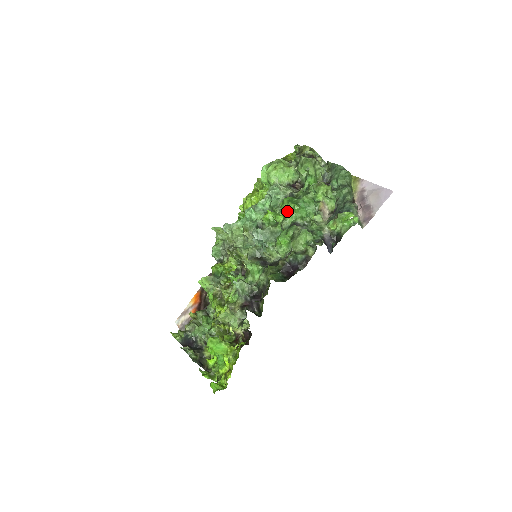
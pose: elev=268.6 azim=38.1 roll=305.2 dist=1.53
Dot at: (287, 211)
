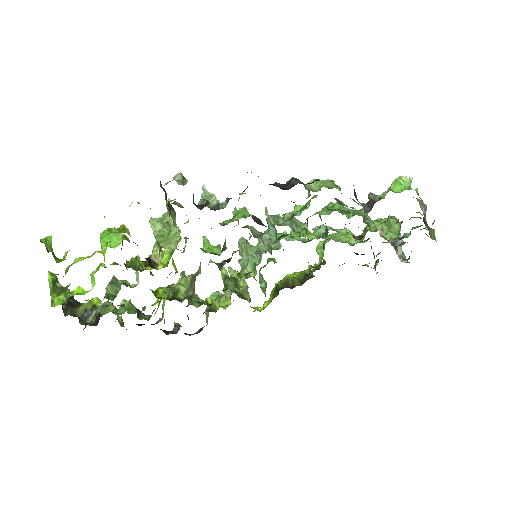
Dot at: (325, 209)
